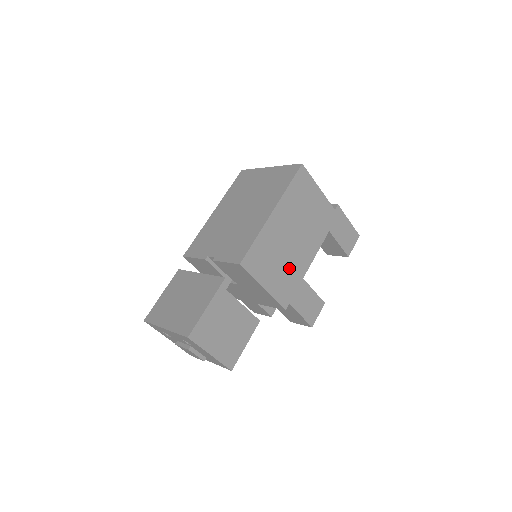
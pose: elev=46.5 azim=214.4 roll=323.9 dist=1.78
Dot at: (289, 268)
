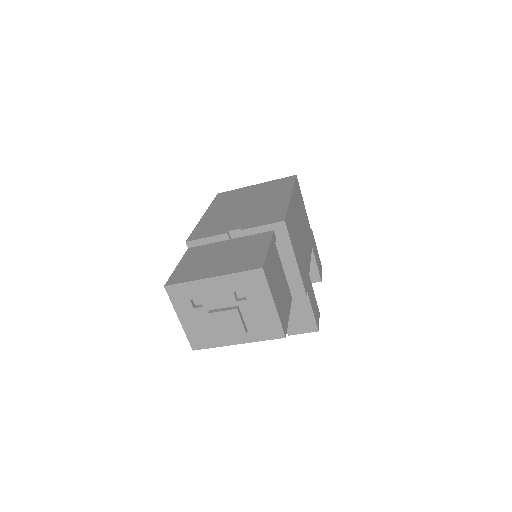
Dot at: (303, 256)
